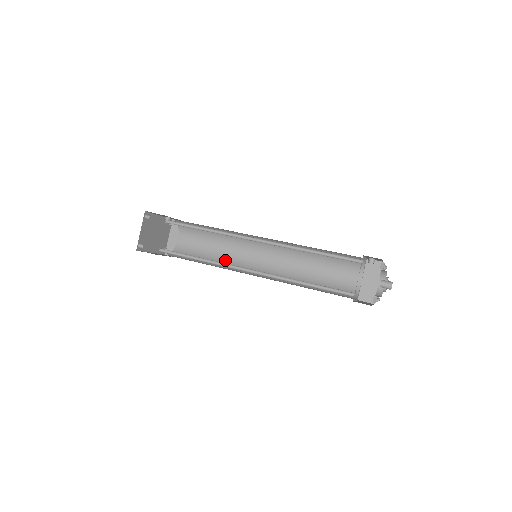
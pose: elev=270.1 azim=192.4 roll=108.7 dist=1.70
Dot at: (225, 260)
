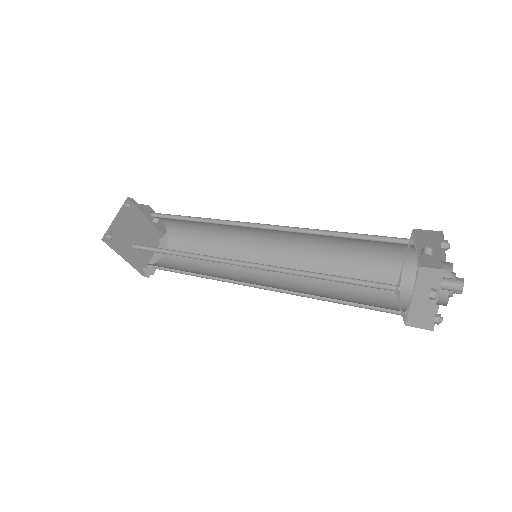
Dot at: (216, 273)
